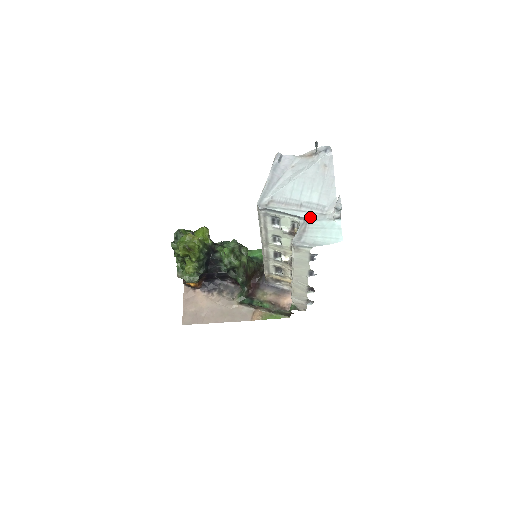
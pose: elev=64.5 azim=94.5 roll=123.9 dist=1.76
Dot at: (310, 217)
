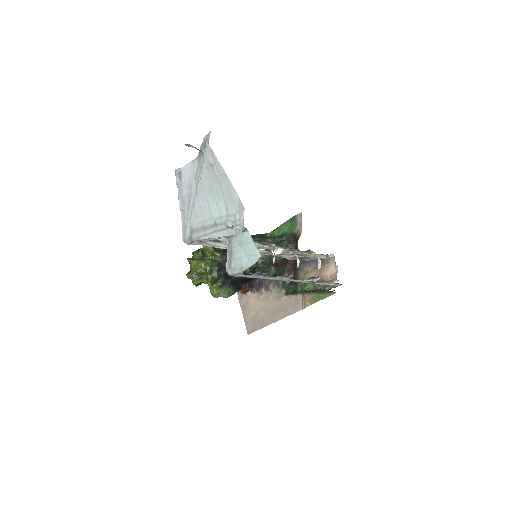
Dot at: (229, 234)
